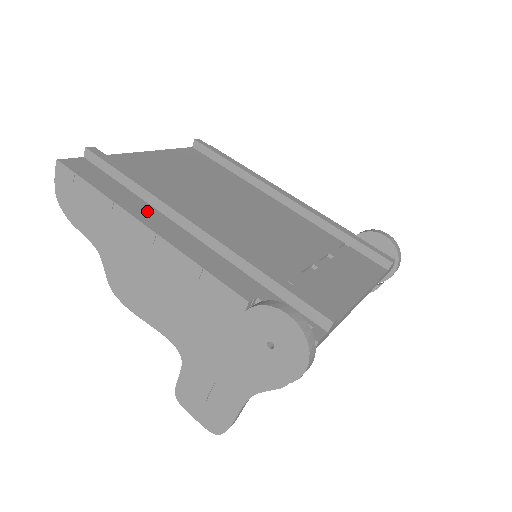
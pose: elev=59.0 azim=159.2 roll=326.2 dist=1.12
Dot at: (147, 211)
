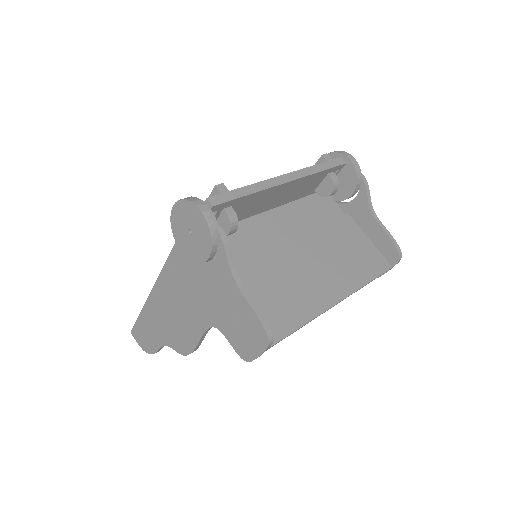
Dot at: occluded
